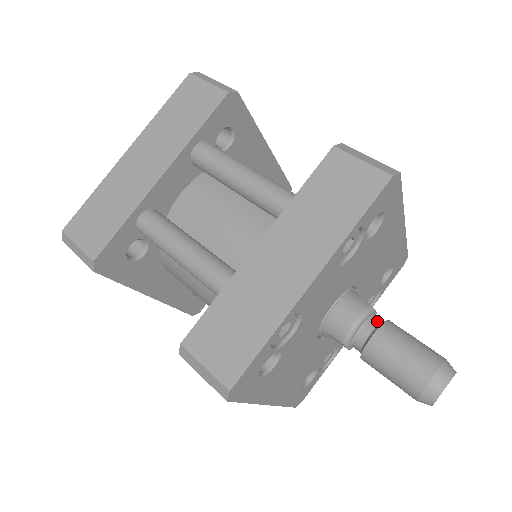
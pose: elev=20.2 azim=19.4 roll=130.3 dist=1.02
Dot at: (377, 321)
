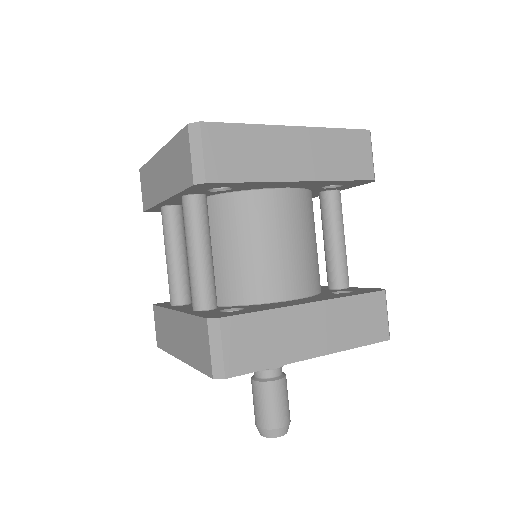
Dot at: (265, 375)
